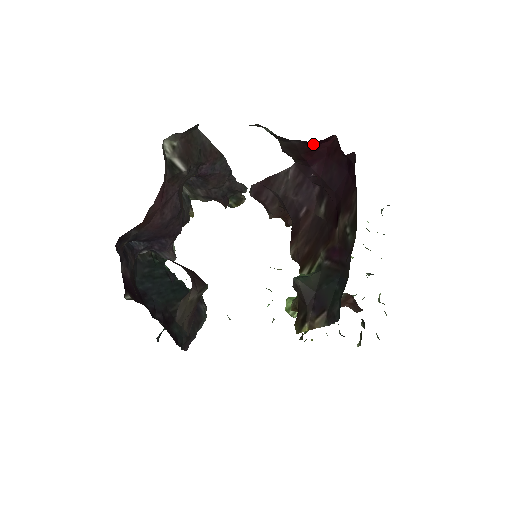
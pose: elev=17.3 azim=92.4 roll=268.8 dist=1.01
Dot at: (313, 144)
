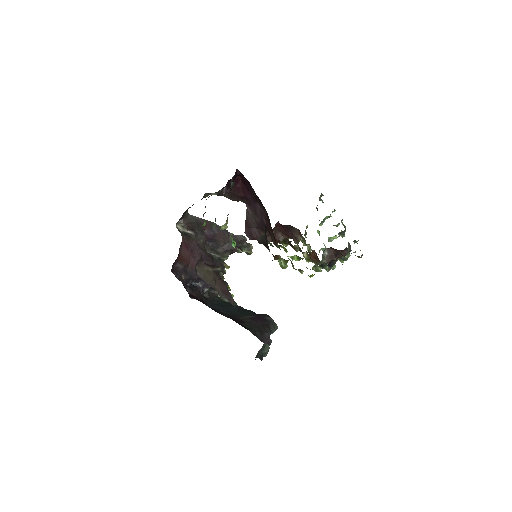
Dot at: (235, 185)
